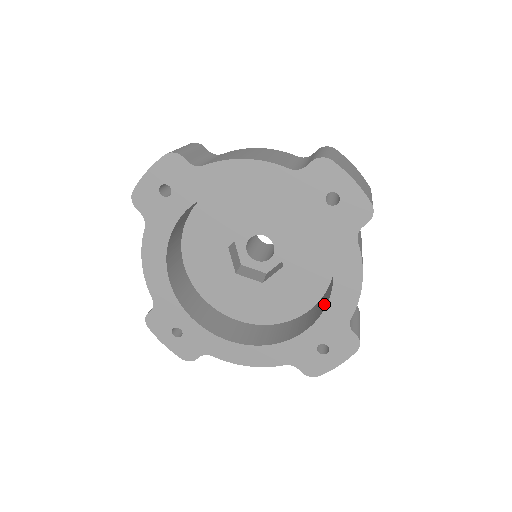
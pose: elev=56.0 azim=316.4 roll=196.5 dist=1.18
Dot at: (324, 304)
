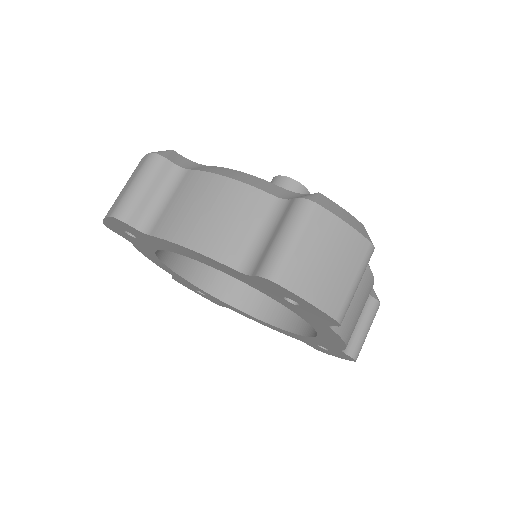
Dot at: occluded
